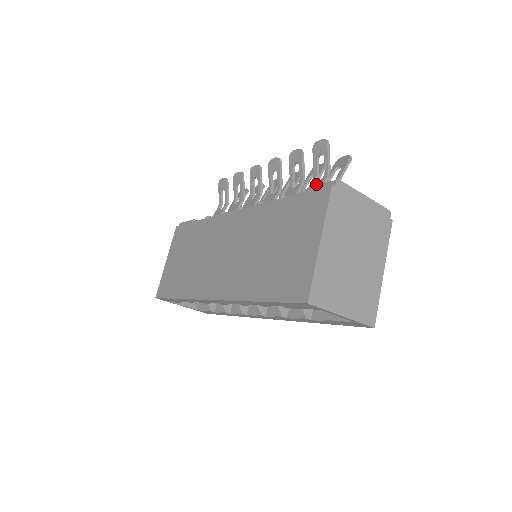
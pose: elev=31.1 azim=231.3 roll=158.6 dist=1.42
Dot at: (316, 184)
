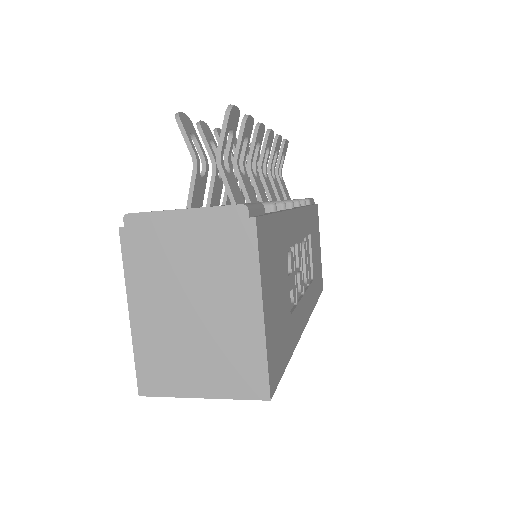
Dot at: occluded
